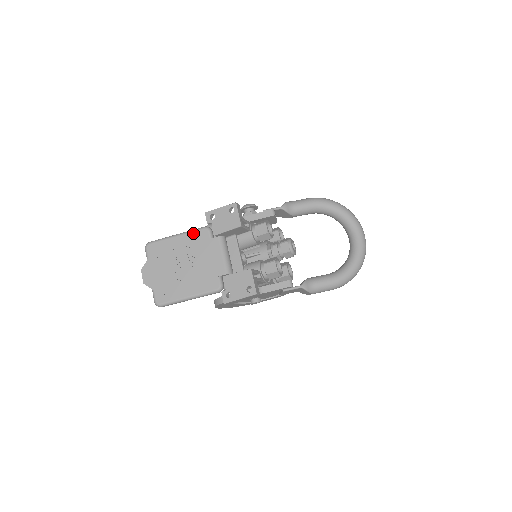
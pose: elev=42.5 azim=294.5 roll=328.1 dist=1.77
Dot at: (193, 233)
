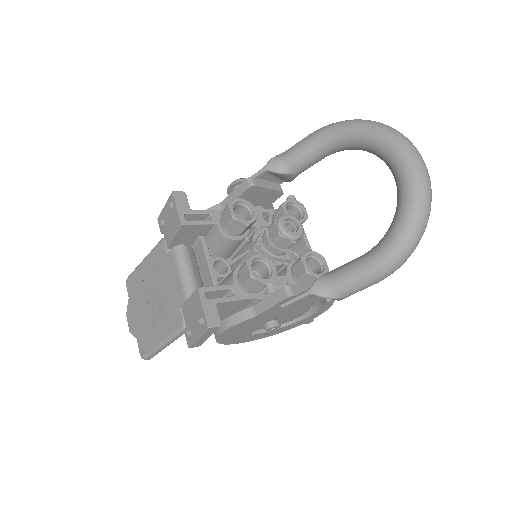
Dot at: (153, 252)
